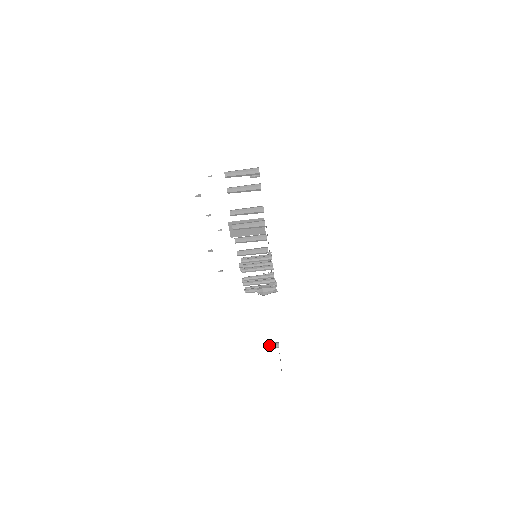
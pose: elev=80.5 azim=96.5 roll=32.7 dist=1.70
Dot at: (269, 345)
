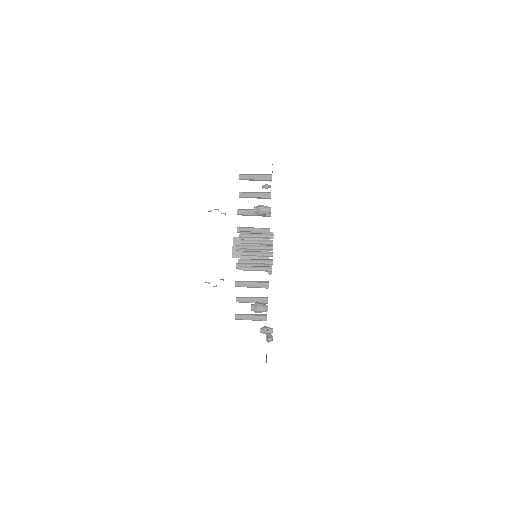
Dot at: (256, 303)
